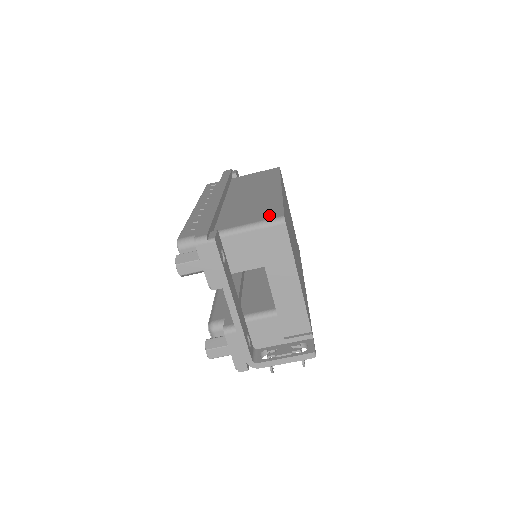
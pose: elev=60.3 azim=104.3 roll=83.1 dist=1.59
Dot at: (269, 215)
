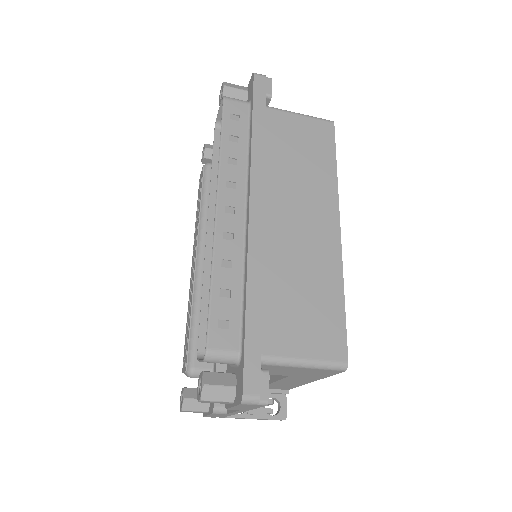
Dot at: (330, 346)
